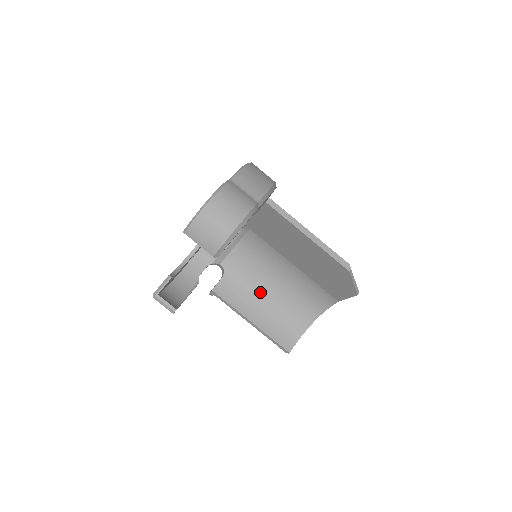
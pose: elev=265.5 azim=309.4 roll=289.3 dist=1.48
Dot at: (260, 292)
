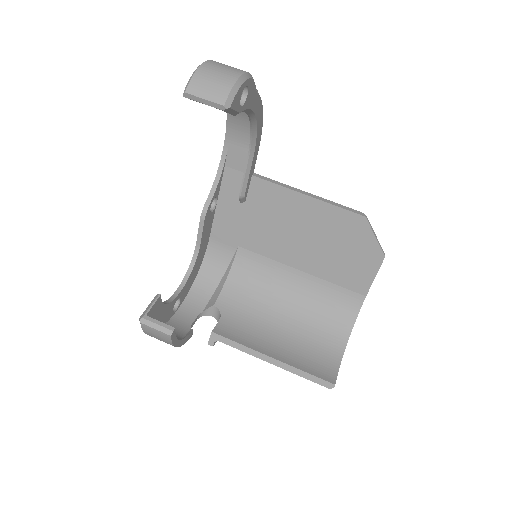
Dot at: (271, 325)
